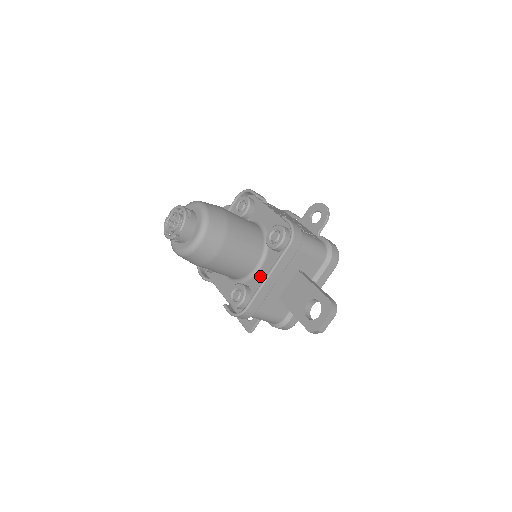
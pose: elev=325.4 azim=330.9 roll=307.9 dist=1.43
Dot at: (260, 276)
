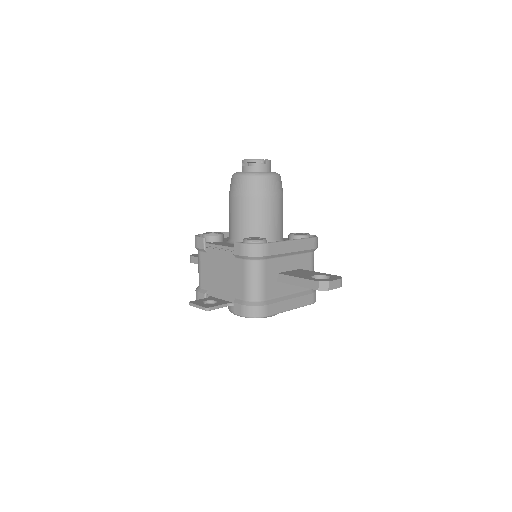
Dot at: occluded
